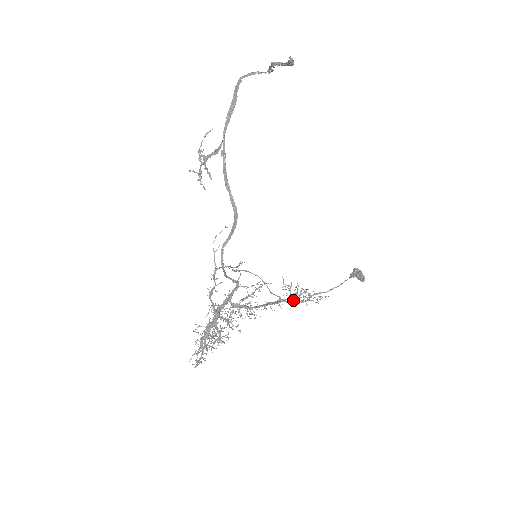
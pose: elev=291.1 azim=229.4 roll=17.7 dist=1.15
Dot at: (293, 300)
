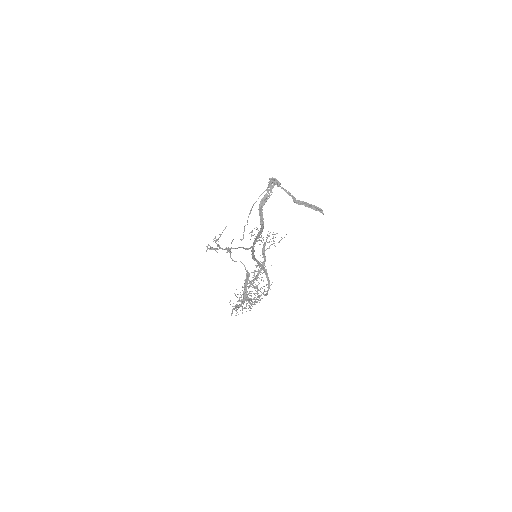
Dot at: occluded
